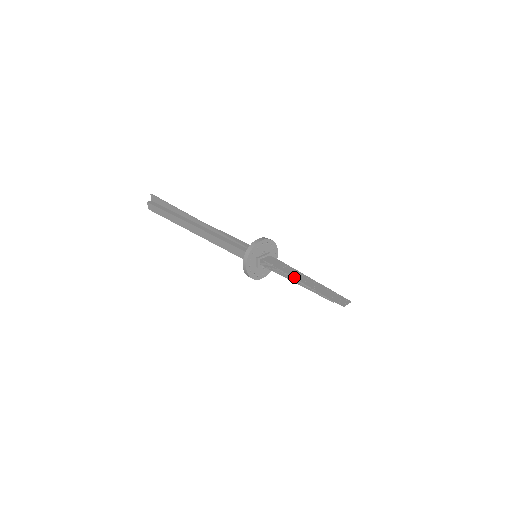
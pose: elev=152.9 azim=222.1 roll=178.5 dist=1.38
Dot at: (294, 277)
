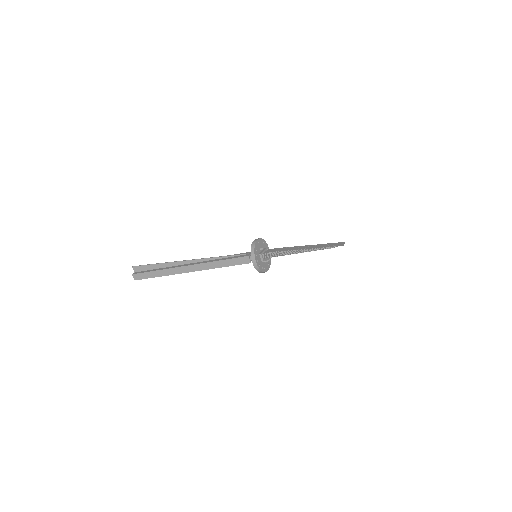
Dot at: (296, 249)
